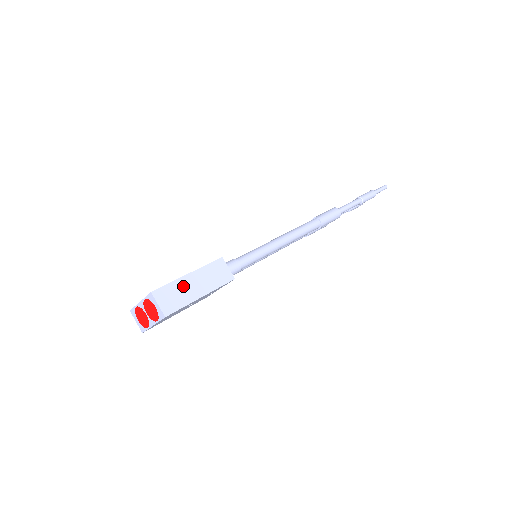
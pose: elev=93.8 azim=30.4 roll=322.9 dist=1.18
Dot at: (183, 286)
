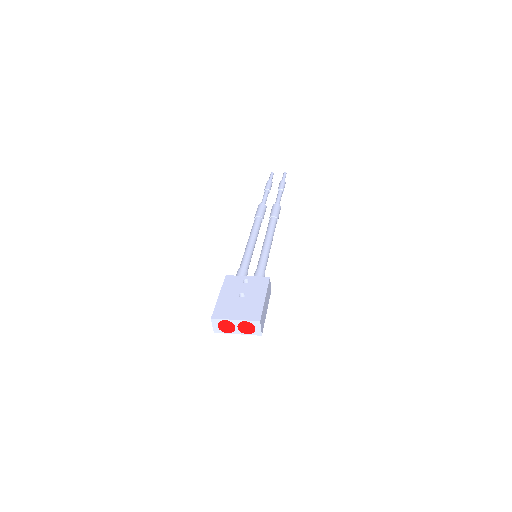
Dot at: (264, 309)
